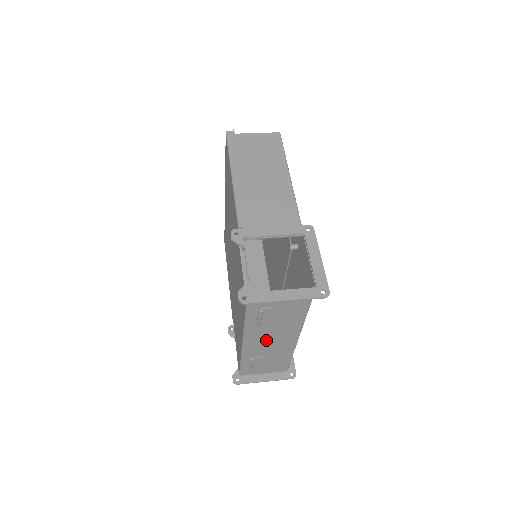
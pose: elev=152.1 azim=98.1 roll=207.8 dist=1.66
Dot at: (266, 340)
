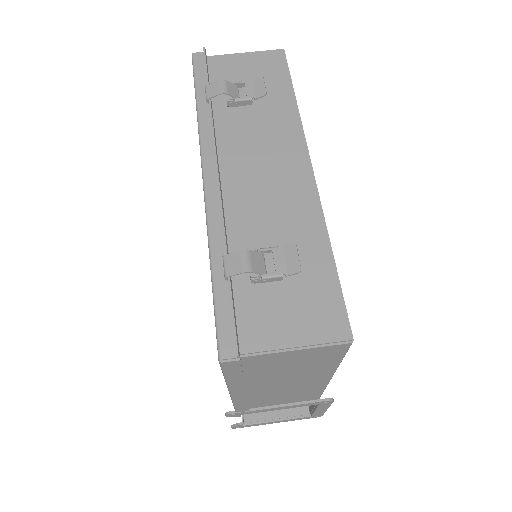
Dot at: occluded
